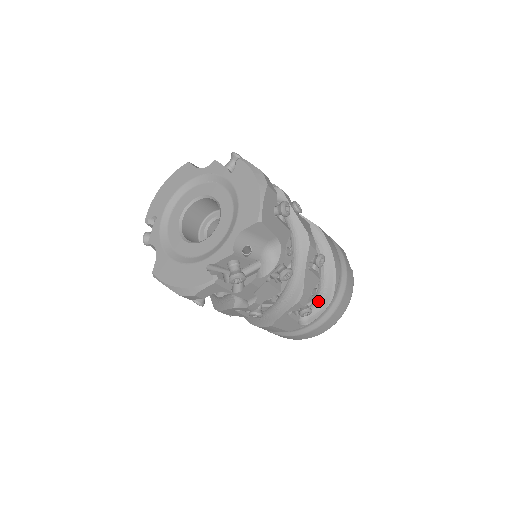
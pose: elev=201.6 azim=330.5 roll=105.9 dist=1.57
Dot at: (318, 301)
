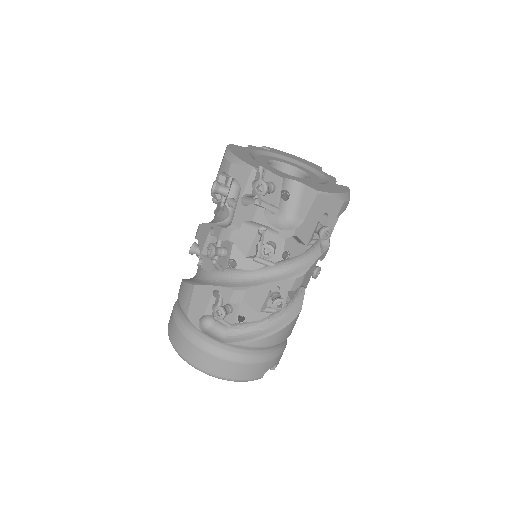
Dot at: (229, 333)
